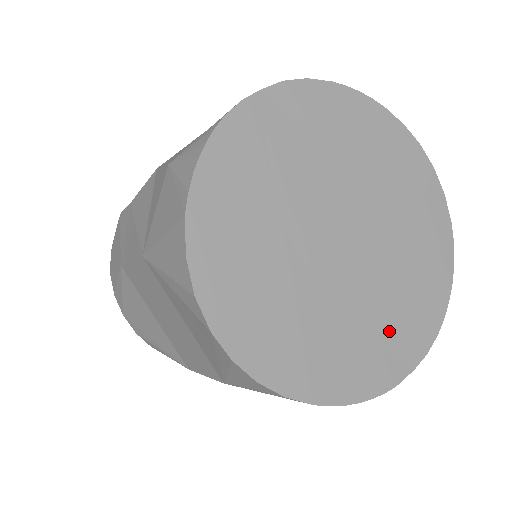
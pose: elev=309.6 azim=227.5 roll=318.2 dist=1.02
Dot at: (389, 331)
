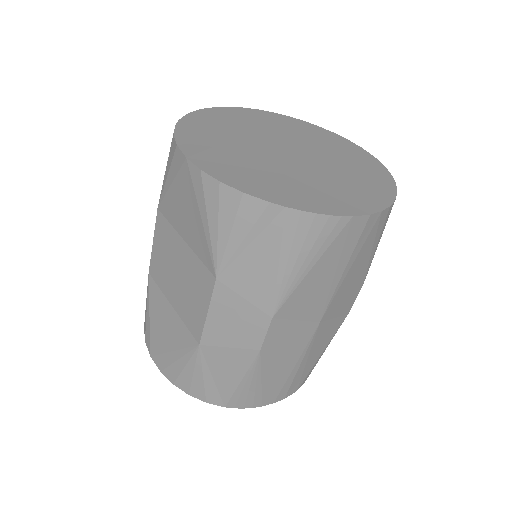
Dot at: (339, 193)
